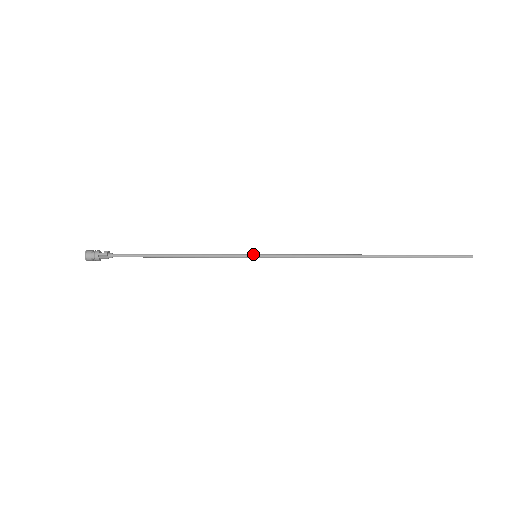
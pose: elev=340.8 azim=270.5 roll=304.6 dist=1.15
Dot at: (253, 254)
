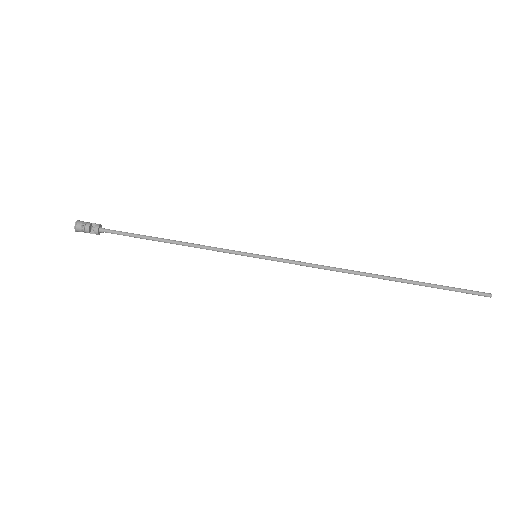
Dot at: occluded
